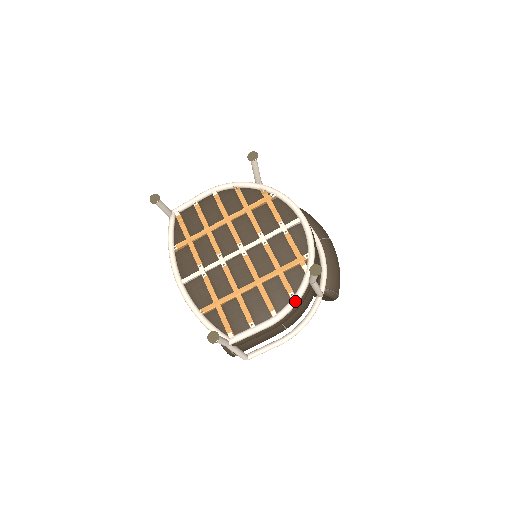
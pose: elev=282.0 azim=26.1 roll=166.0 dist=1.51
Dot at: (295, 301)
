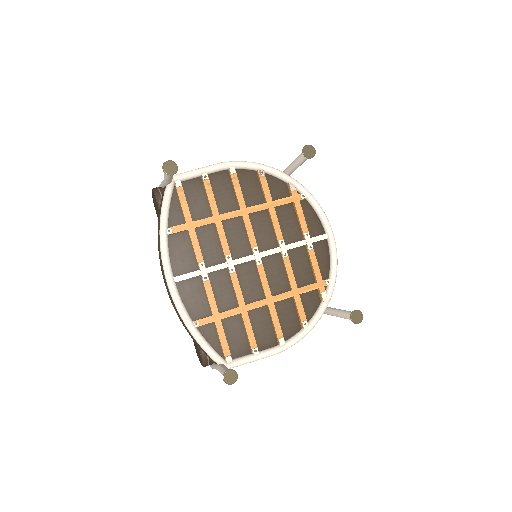
Dot at: (308, 332)
